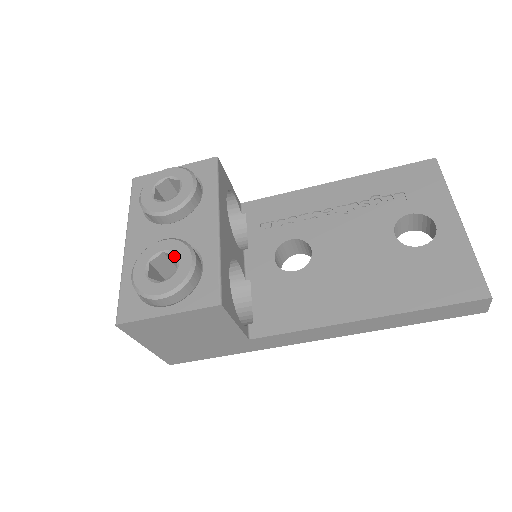
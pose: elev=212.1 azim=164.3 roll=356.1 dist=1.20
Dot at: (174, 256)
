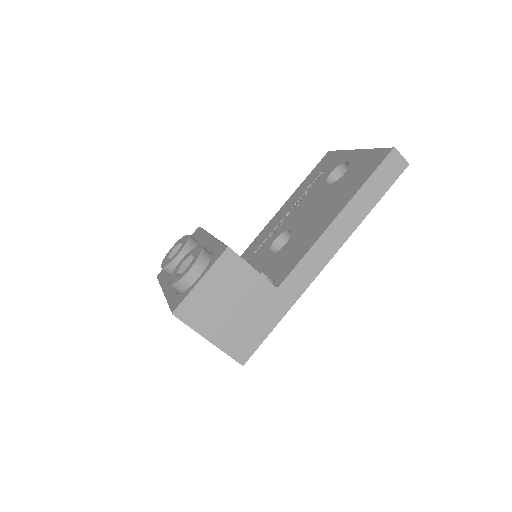
Dot at: (191, 258)
